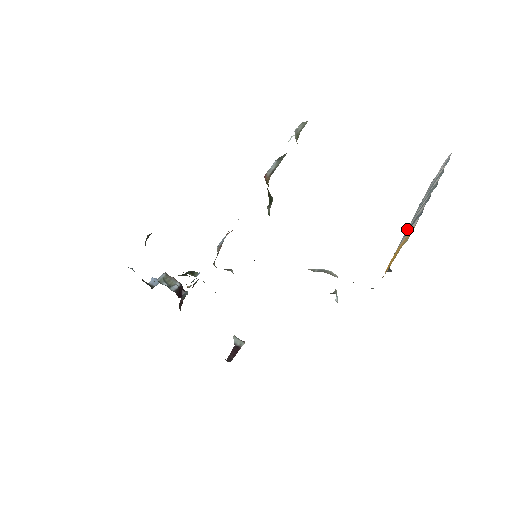
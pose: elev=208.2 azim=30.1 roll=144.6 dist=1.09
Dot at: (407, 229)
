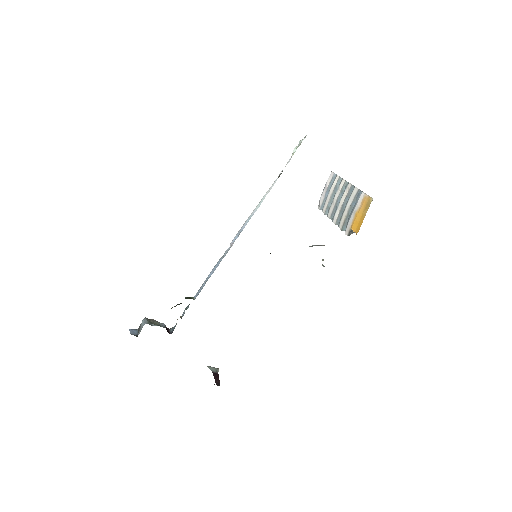
Dot at: (347, 208)
